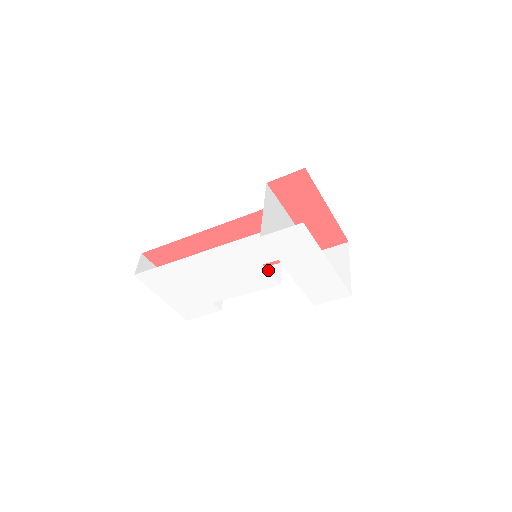
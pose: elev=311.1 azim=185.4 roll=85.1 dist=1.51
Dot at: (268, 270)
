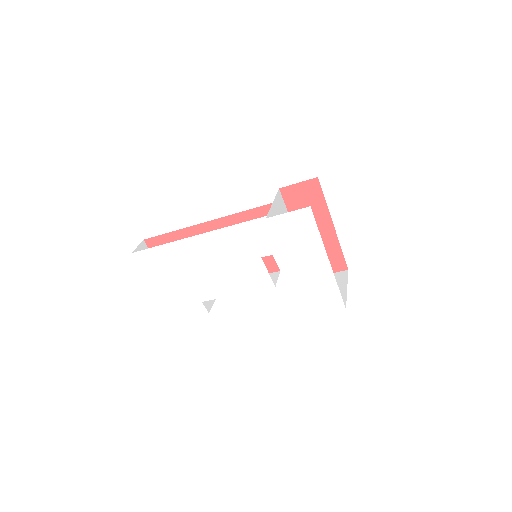
Dot at: occluded
